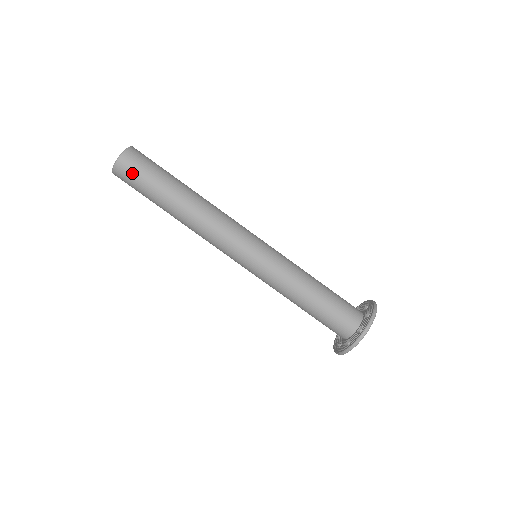
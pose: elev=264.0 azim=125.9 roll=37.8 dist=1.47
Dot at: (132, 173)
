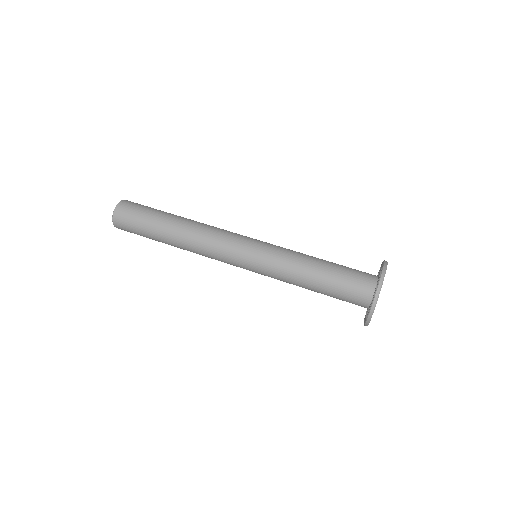
Dot at: (134, 206)
